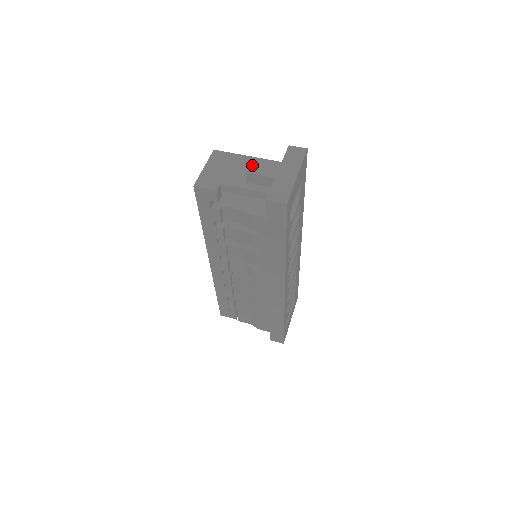
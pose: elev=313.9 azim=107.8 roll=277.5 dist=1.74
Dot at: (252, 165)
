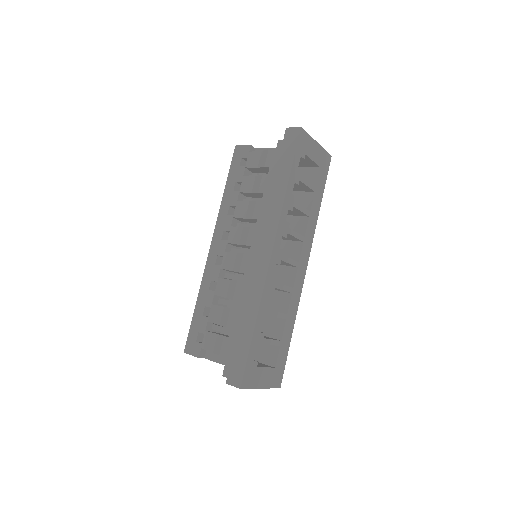
Dot at: occluded
